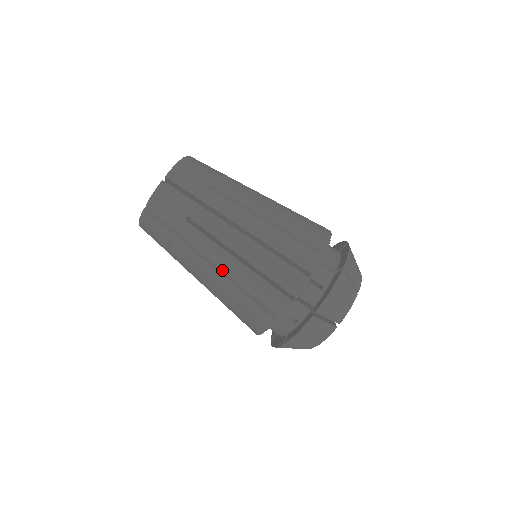
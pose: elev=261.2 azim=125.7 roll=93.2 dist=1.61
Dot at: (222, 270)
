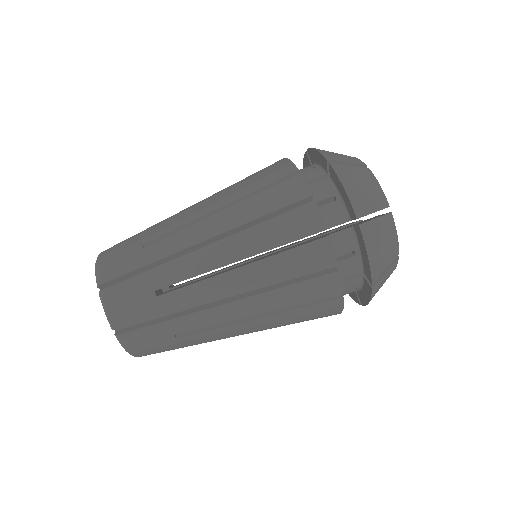
Dot at: occluded
